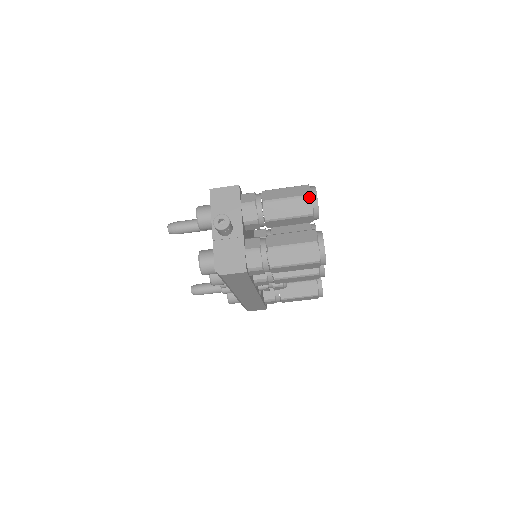
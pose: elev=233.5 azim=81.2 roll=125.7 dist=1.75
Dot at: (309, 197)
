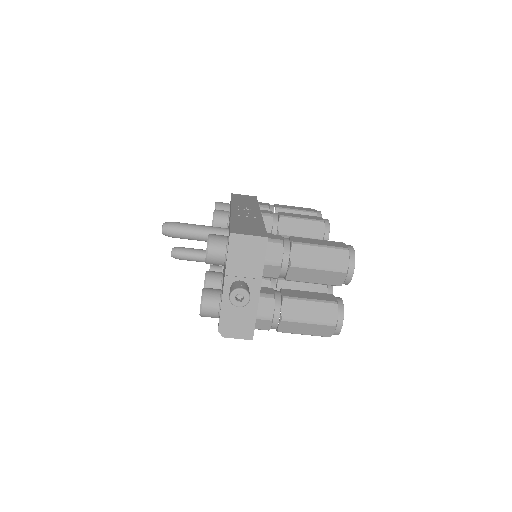
Dot at: (345, 273)
